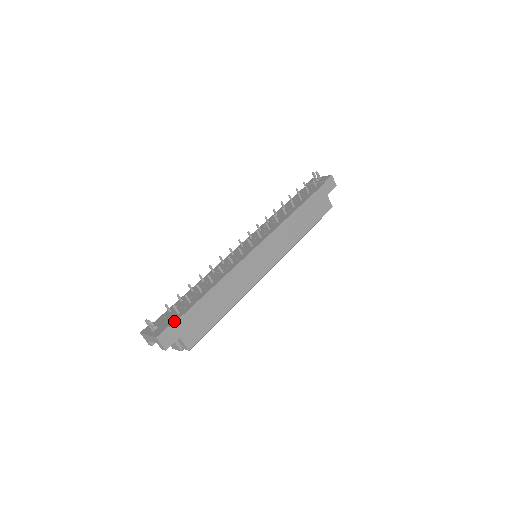
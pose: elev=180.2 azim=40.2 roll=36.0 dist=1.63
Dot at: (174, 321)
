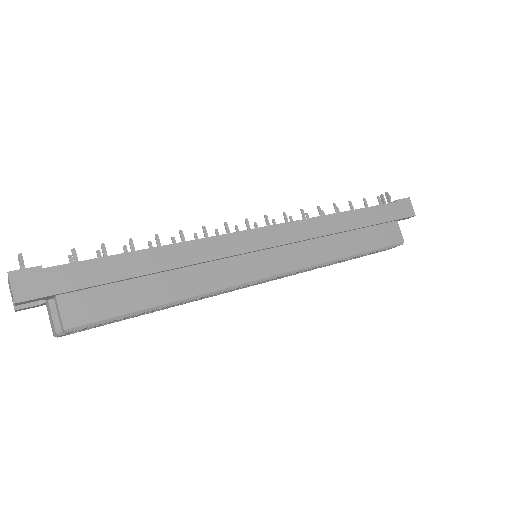
Dot at: (58, 265)
